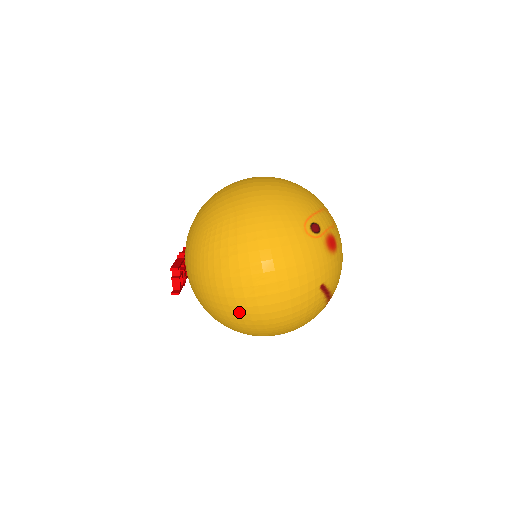
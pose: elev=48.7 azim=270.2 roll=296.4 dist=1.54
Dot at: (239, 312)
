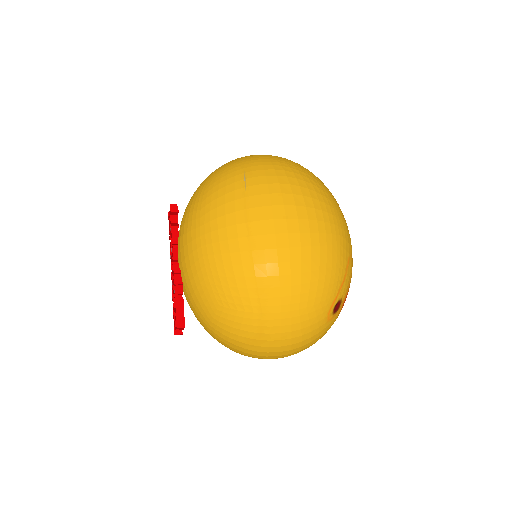
Dot at: occluded
